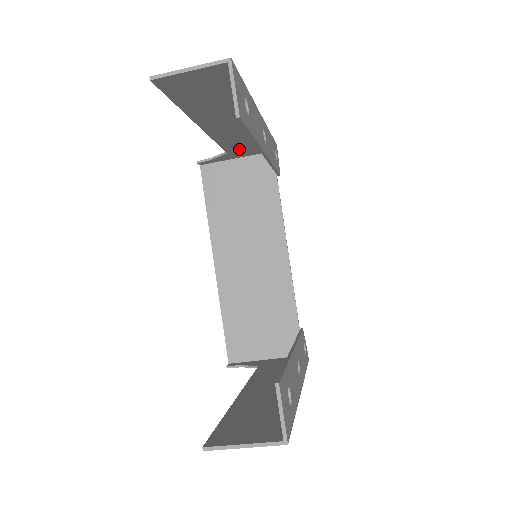
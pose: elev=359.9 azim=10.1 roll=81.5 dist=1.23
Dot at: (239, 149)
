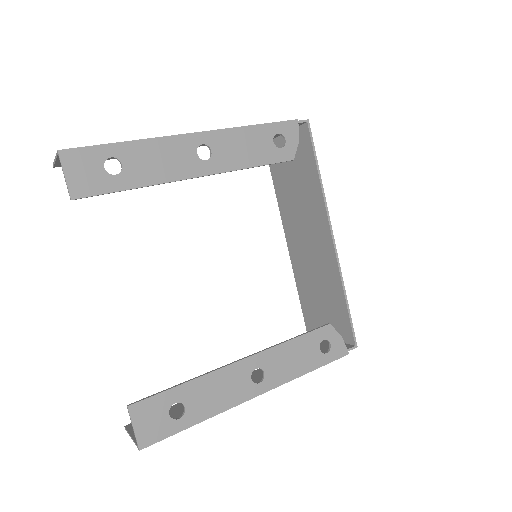
Dot at: occluded
